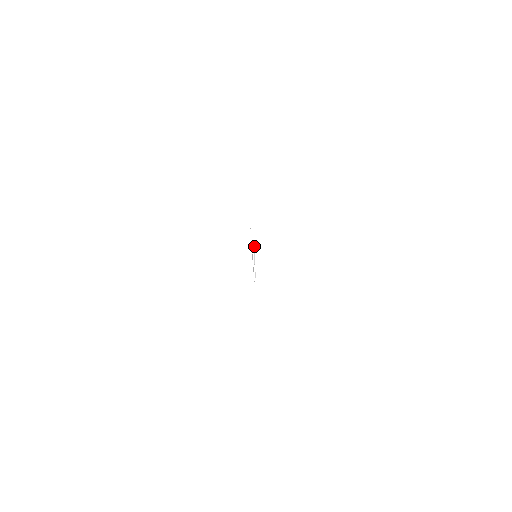
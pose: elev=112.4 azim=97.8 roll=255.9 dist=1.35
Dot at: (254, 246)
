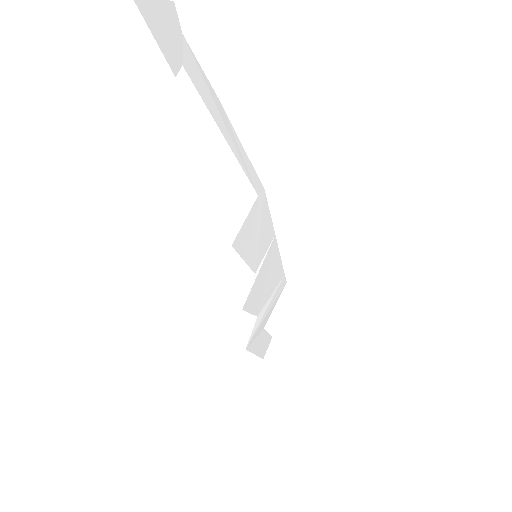
Dot at: (263, 260)
